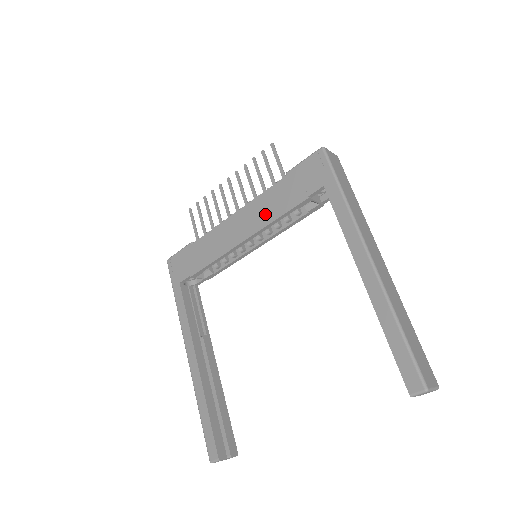
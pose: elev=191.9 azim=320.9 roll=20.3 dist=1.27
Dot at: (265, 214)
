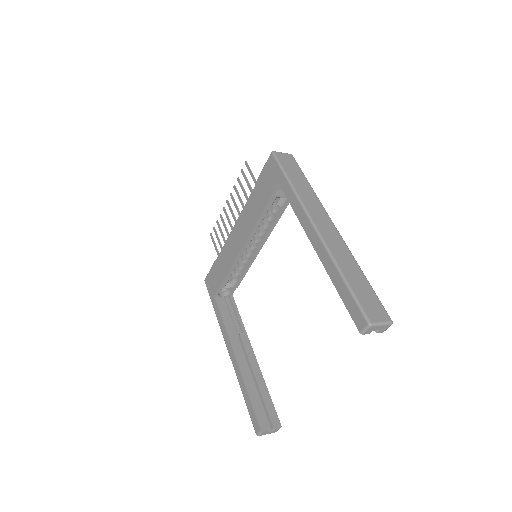
Dot at: (250, 220)
